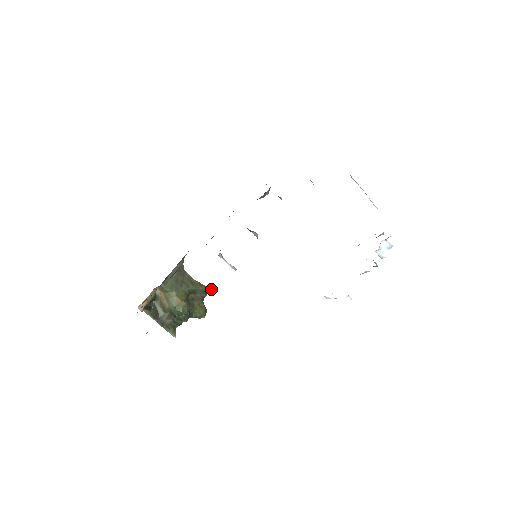
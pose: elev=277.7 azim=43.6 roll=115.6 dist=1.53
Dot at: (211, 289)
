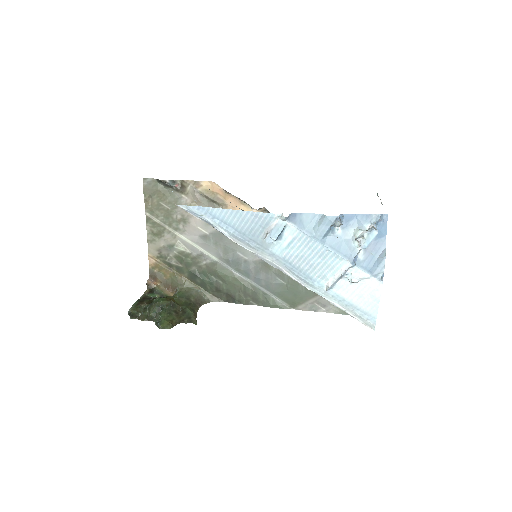
Dot at: (196, 323)
